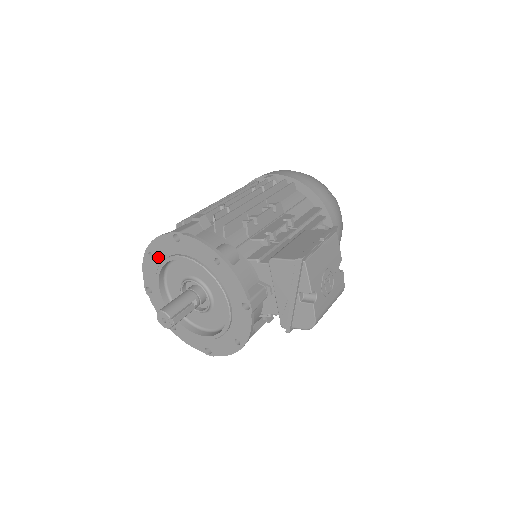
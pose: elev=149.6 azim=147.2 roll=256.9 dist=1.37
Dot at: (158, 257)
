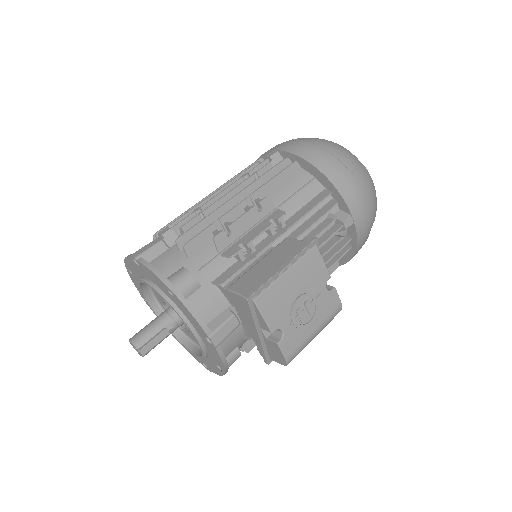
Dot at: (135, 275)
